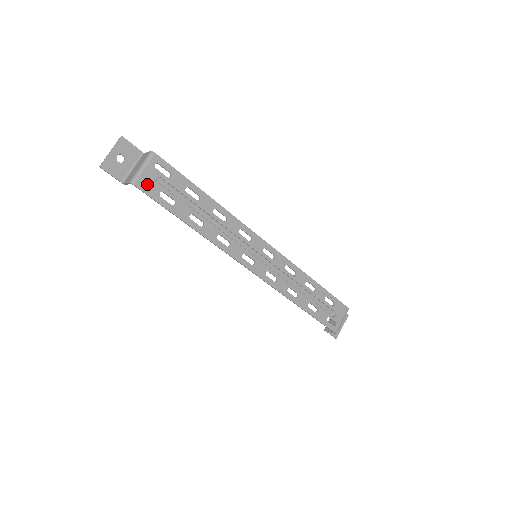
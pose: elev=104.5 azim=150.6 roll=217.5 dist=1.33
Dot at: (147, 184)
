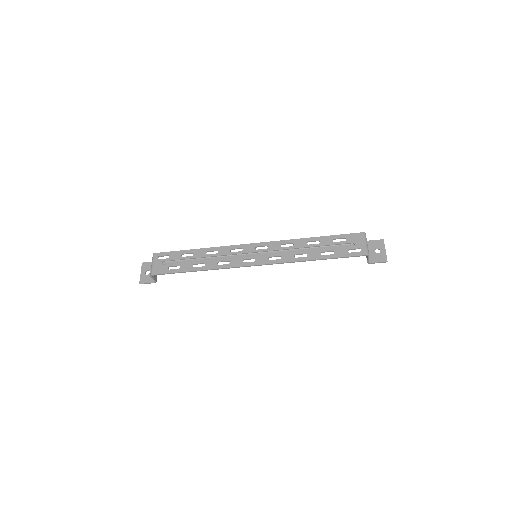
Dot at: (159, 269)
